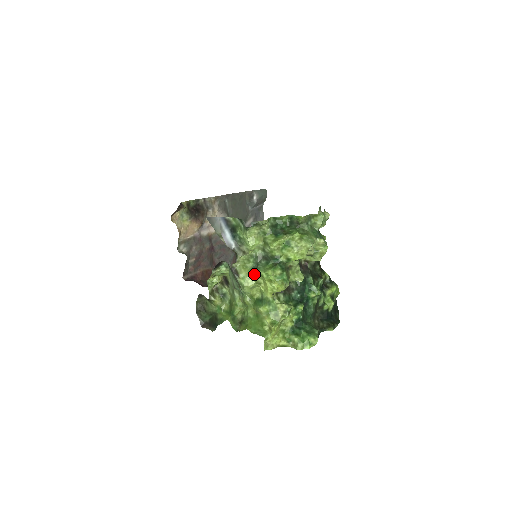
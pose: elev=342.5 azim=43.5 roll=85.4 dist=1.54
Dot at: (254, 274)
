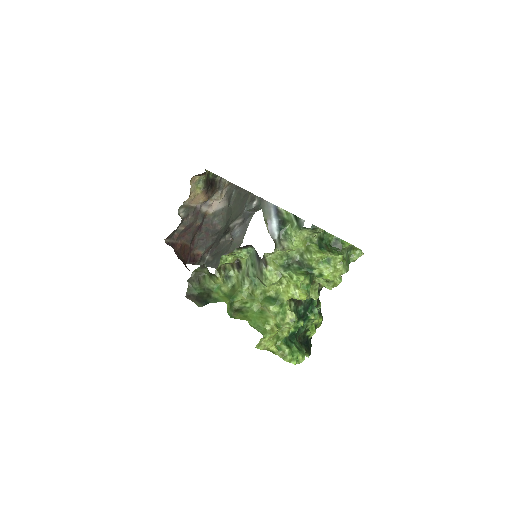
Dot at: (283, 272)
